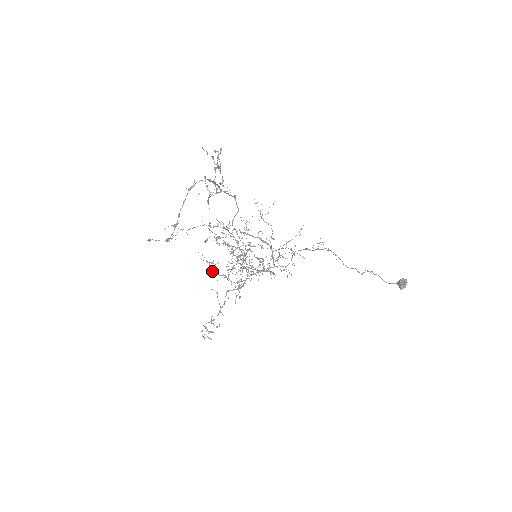
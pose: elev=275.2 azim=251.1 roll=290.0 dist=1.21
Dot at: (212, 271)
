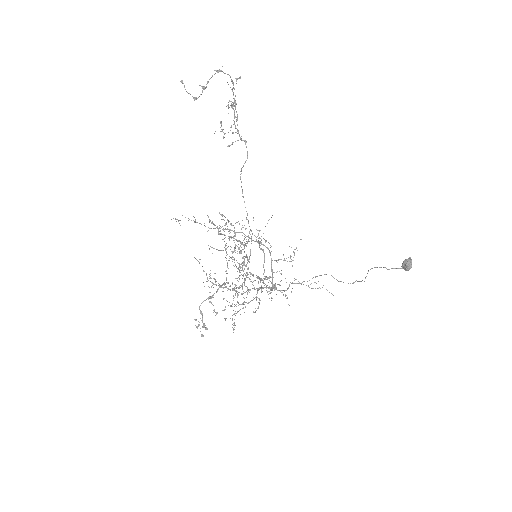
Dot at: occluded
